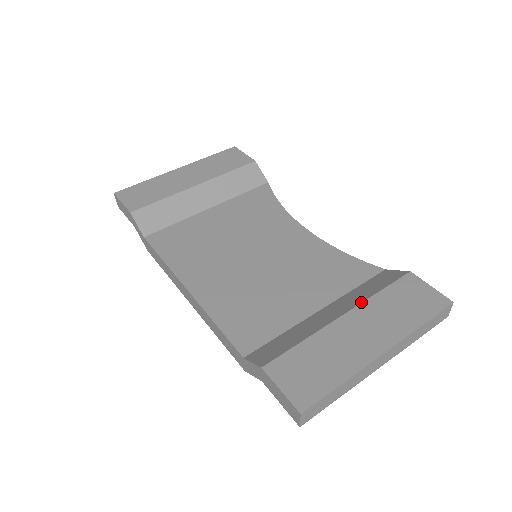
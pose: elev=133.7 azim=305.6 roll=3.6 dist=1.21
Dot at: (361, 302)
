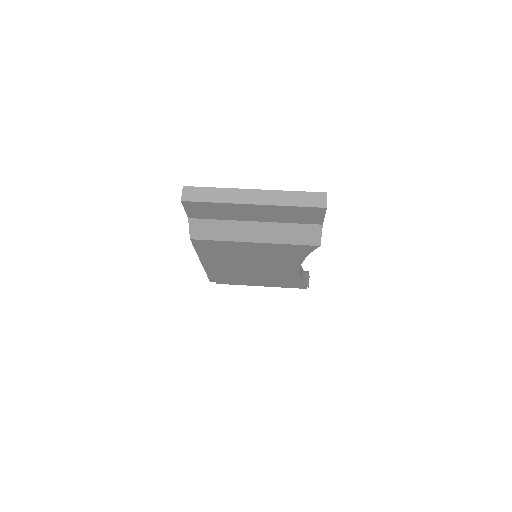
Dot at: occluded
